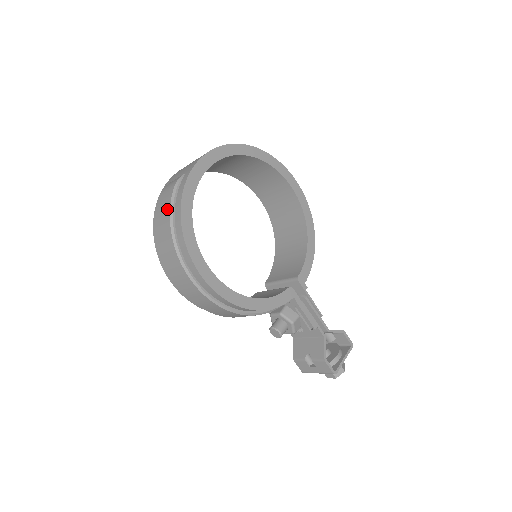
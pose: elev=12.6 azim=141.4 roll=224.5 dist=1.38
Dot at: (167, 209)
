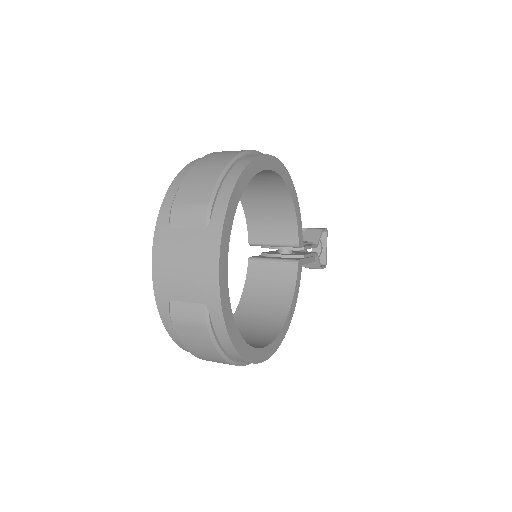
Dot at: (210, 349)
